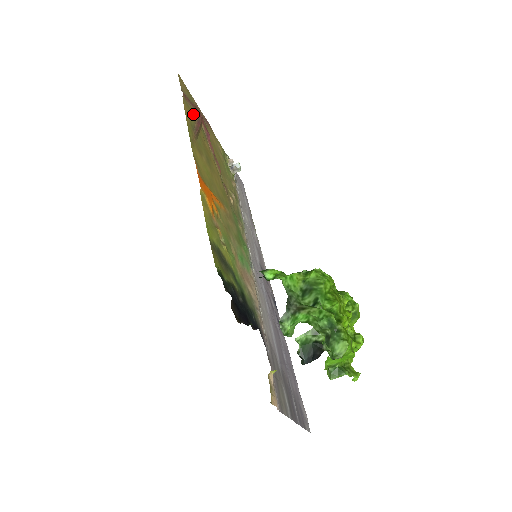
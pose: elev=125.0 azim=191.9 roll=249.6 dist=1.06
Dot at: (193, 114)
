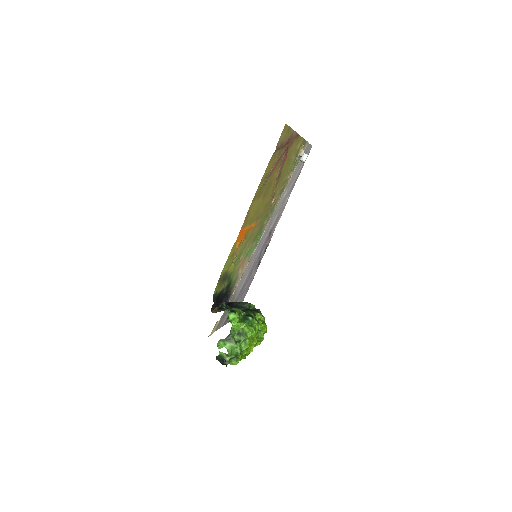
Dot at: (278, 156)
